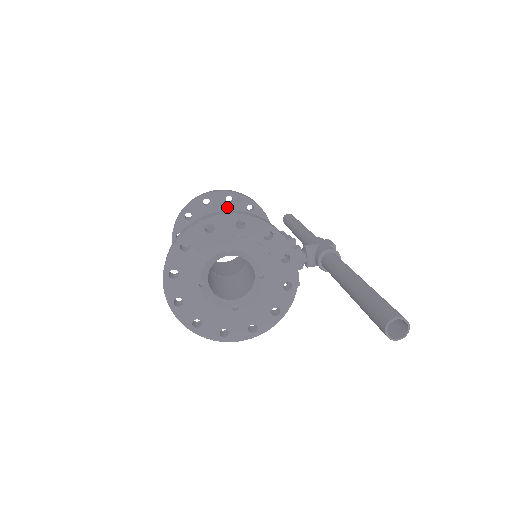
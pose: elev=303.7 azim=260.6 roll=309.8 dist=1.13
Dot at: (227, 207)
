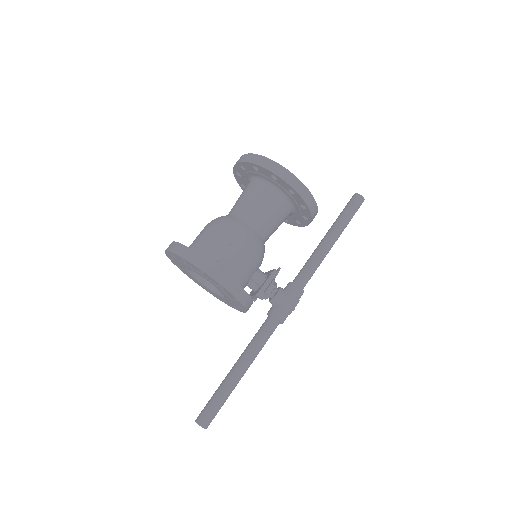
Dot at: (287, 192)
